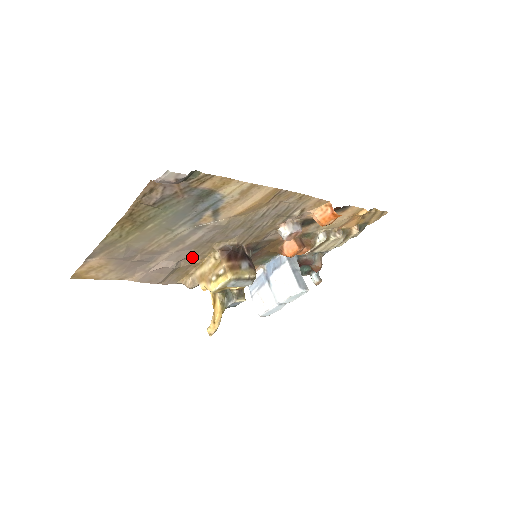
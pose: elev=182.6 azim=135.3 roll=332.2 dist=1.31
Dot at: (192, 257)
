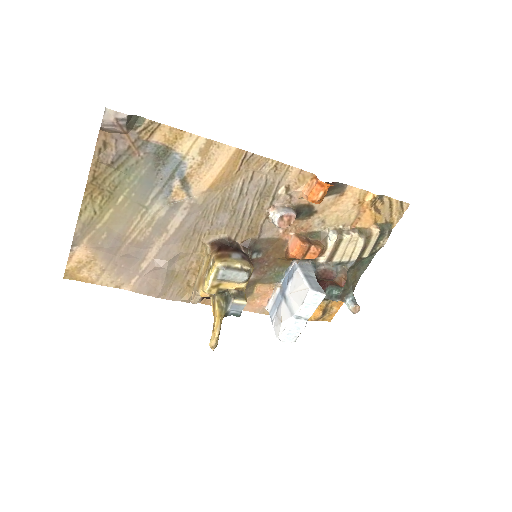
Dot at: (185, 257)
